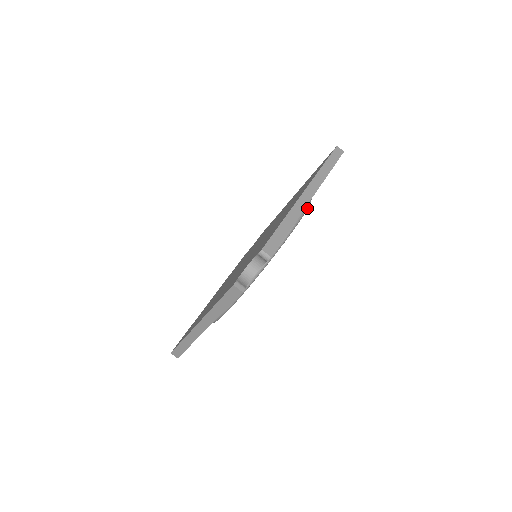
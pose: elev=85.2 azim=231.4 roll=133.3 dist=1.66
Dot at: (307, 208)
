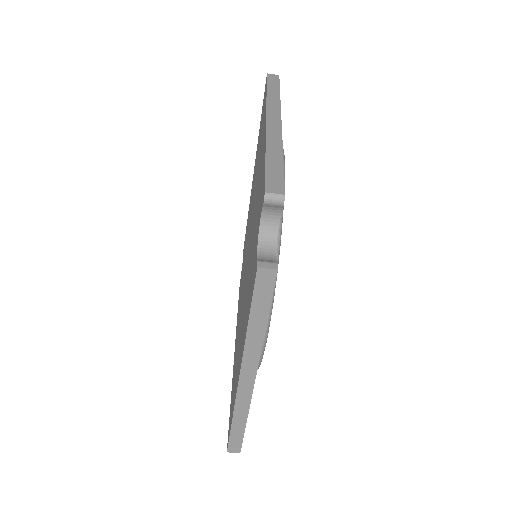
Dot at: occluded
